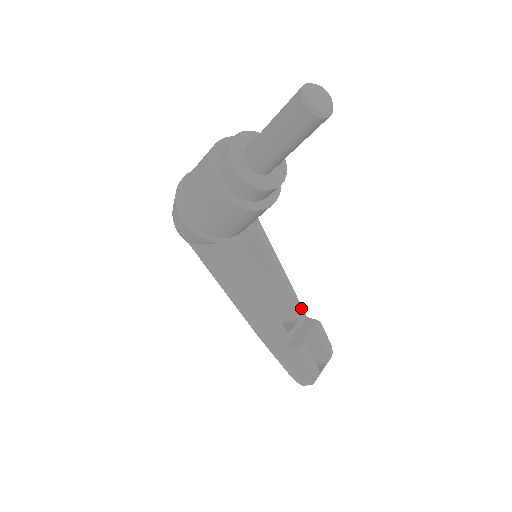
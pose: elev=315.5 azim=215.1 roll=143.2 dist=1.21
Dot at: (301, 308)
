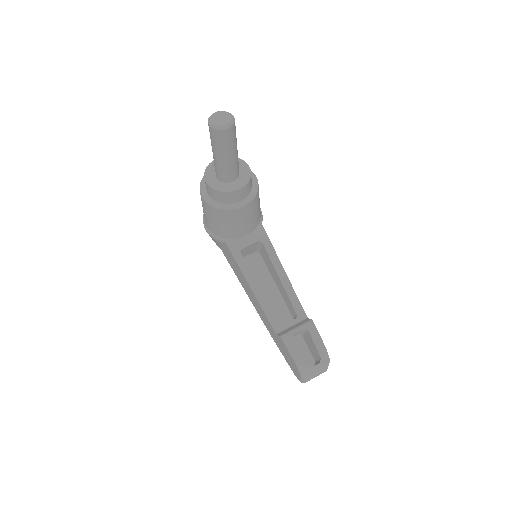
Dot at: (301, 308)
